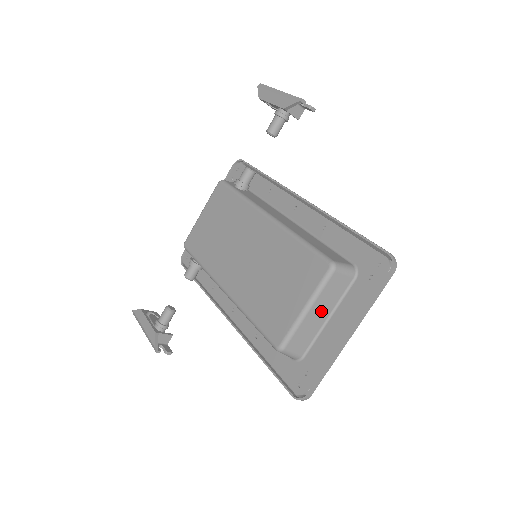
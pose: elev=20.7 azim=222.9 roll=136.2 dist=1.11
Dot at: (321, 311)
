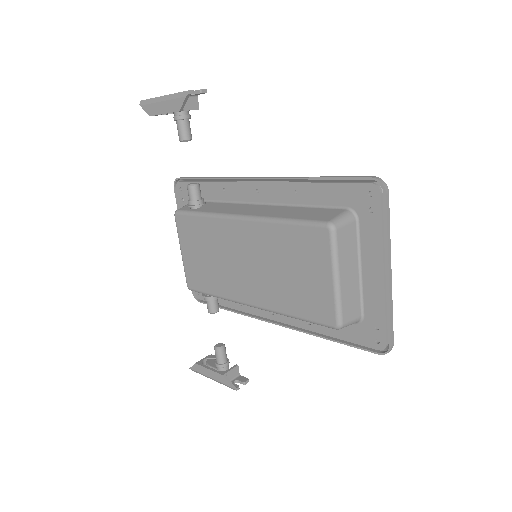
Dot at: (349, 270)
